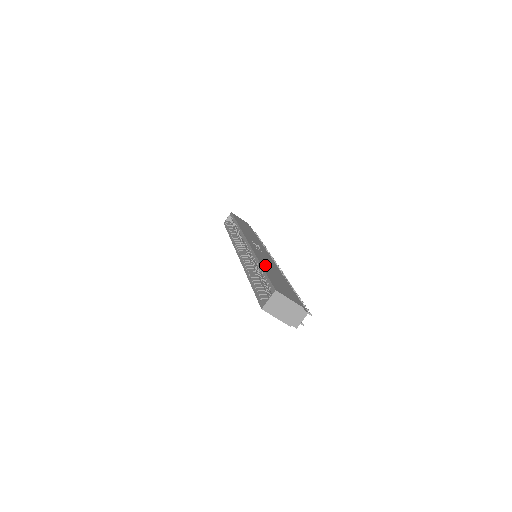
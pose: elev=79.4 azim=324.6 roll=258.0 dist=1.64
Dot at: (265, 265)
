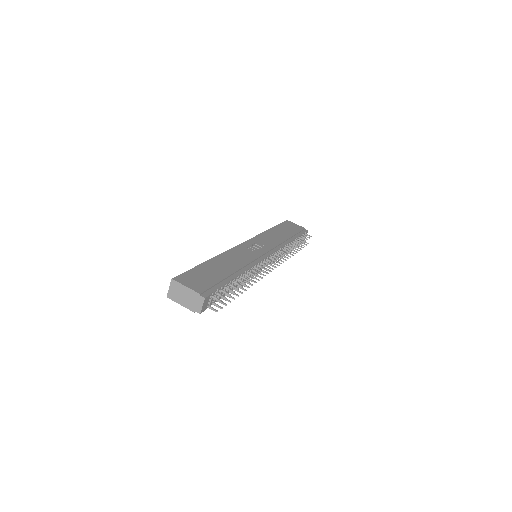
Dot at: (218, 261)
